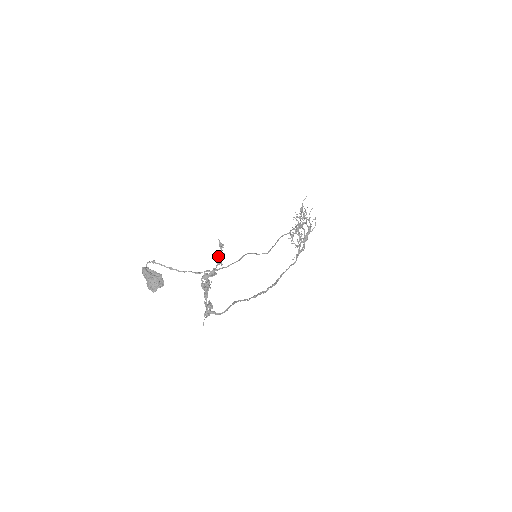
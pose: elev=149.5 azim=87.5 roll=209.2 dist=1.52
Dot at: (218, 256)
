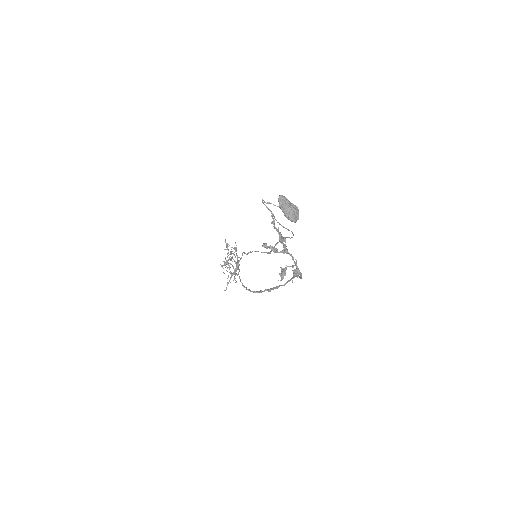
Dot at: (276, 228)
